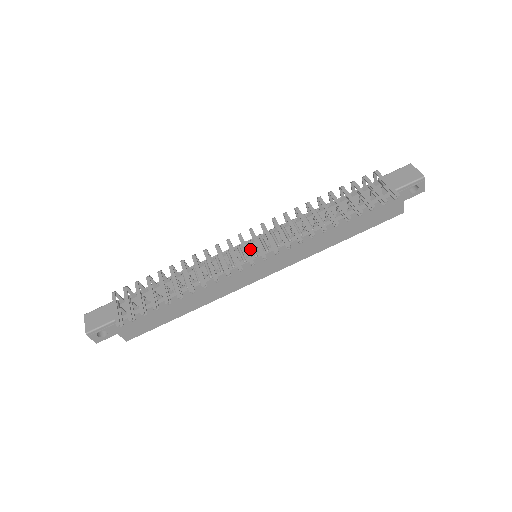
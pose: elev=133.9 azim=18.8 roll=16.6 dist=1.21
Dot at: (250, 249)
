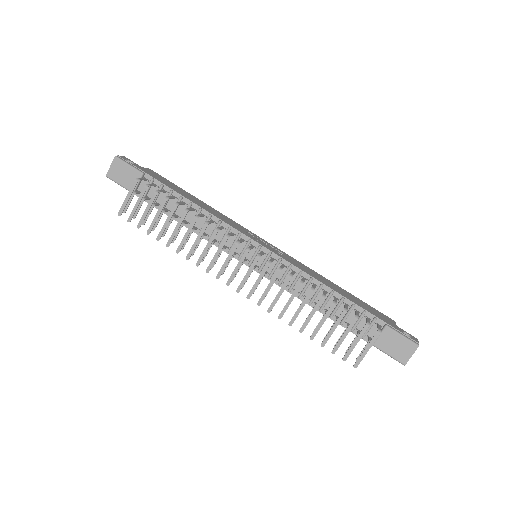
Dot at: (253, 254)
